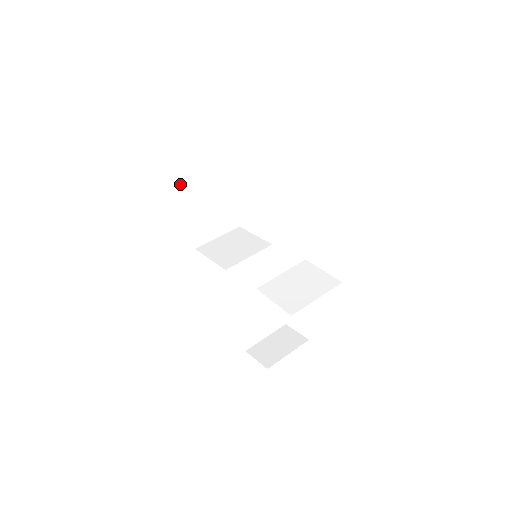
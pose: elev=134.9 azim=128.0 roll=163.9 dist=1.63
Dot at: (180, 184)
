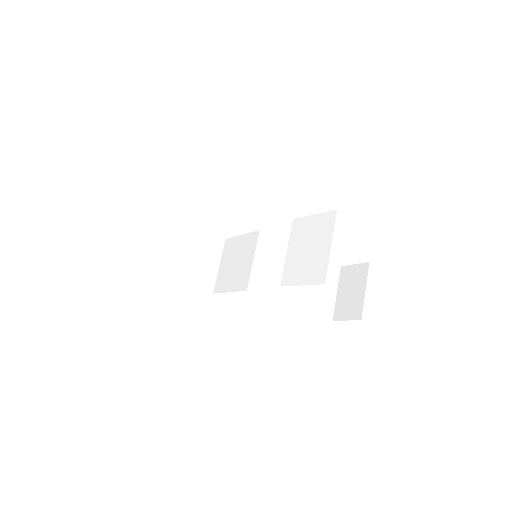
Dot at: (146, 268)
